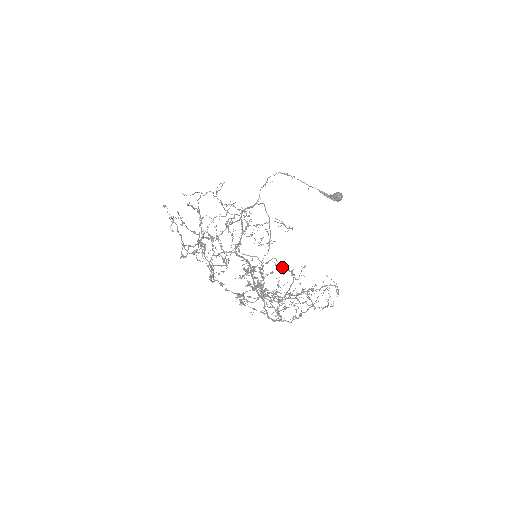
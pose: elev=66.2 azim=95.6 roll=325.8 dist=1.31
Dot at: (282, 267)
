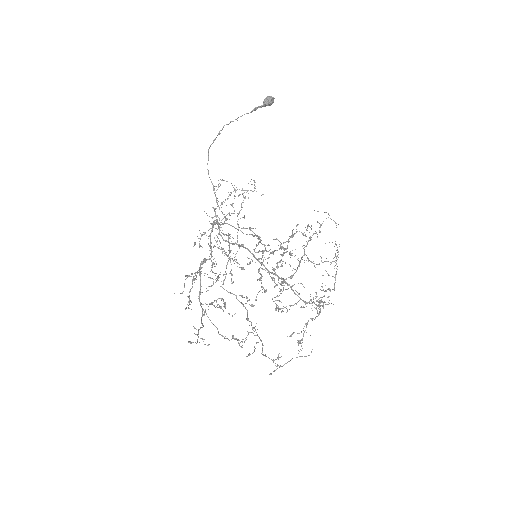
Dot at: occluded
